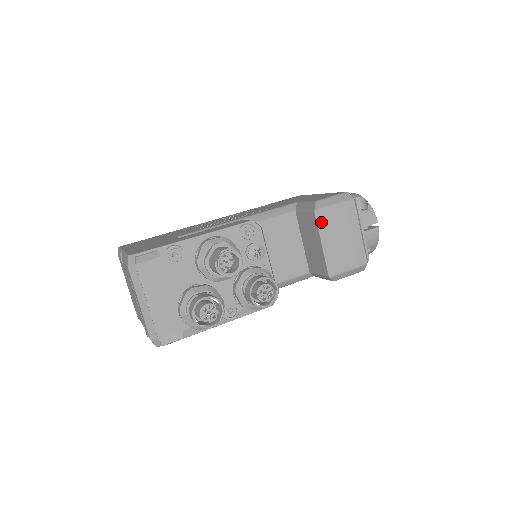
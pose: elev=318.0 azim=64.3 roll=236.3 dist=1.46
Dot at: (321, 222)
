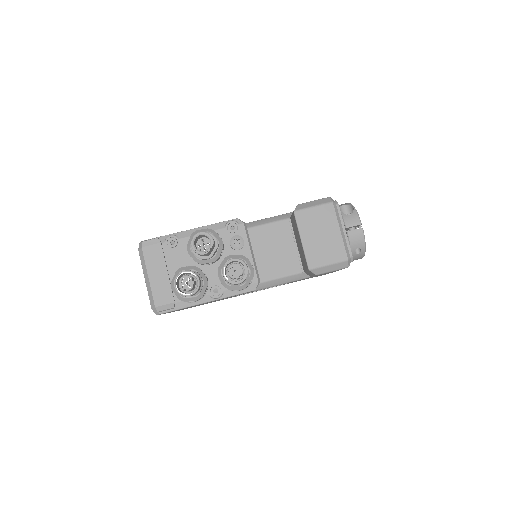
Dot at: (300, 221)
